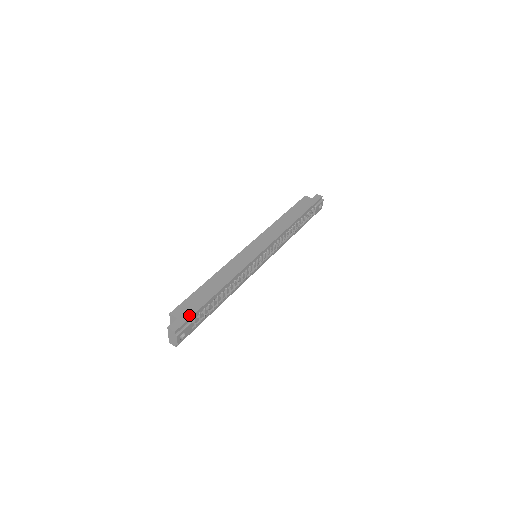
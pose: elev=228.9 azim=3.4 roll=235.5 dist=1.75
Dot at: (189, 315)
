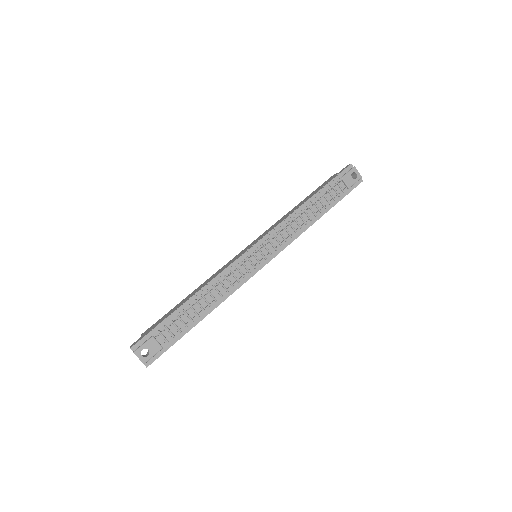
Dot at: occluded
